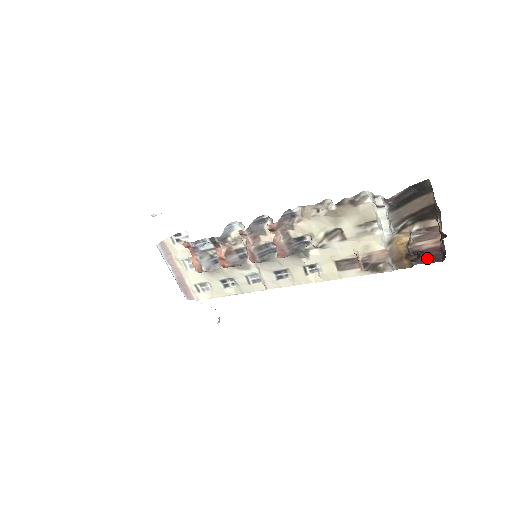
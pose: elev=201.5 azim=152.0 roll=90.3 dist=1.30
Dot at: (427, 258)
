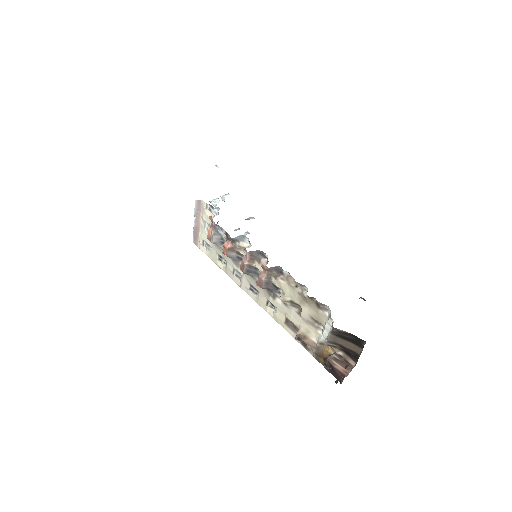
Dot at: (333, 372)
